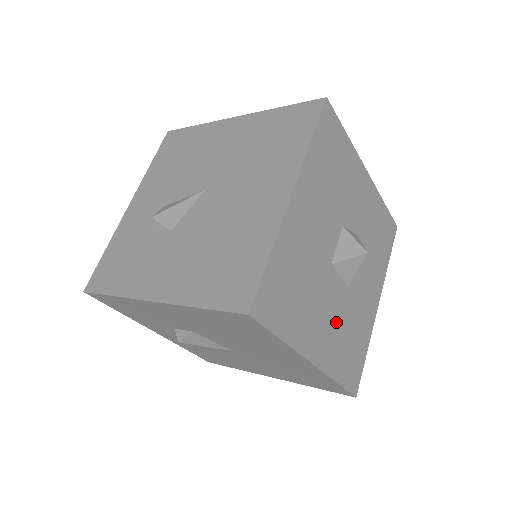
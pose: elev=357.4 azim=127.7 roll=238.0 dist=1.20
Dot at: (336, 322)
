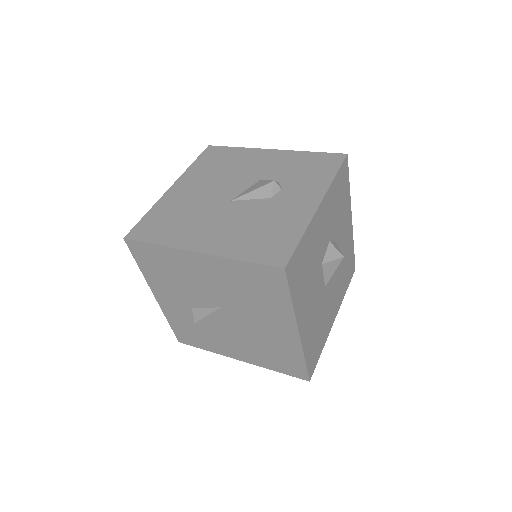
Dot at: (337, 287)
